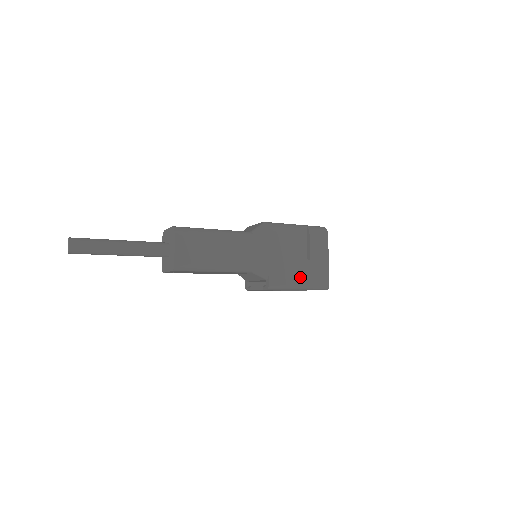
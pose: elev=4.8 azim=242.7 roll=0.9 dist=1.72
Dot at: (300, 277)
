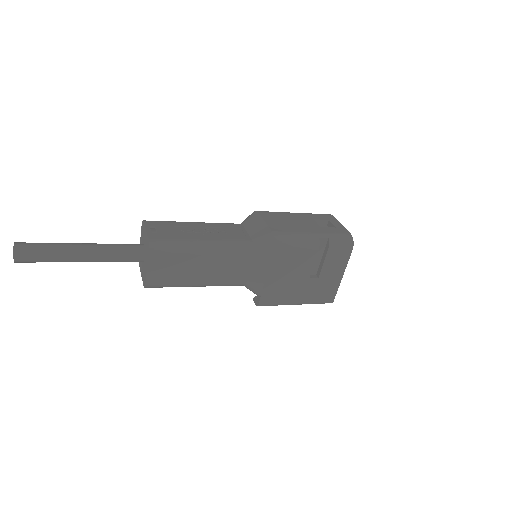
Dot at: (300, 295)
